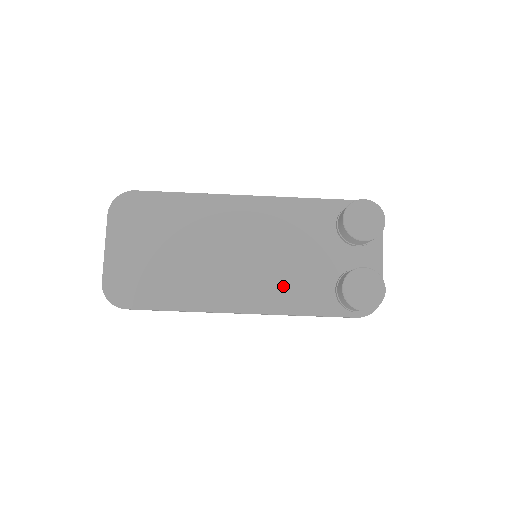
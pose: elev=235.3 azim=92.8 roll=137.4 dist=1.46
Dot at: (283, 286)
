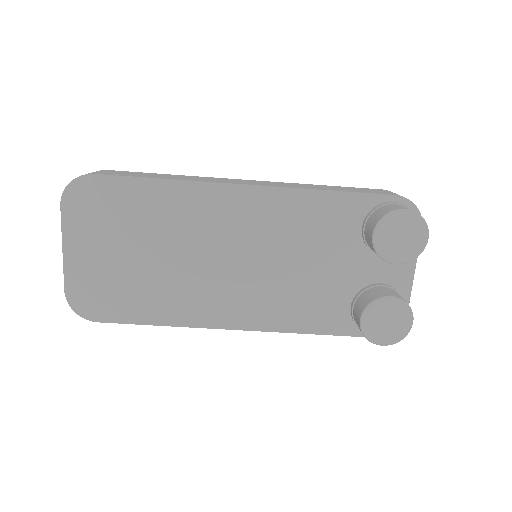
Dot at: (287, 301)
